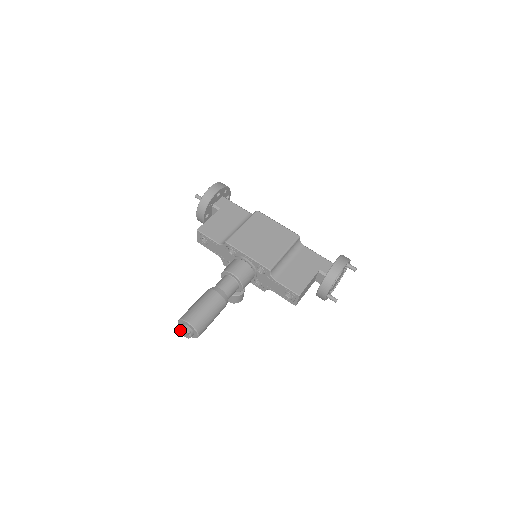
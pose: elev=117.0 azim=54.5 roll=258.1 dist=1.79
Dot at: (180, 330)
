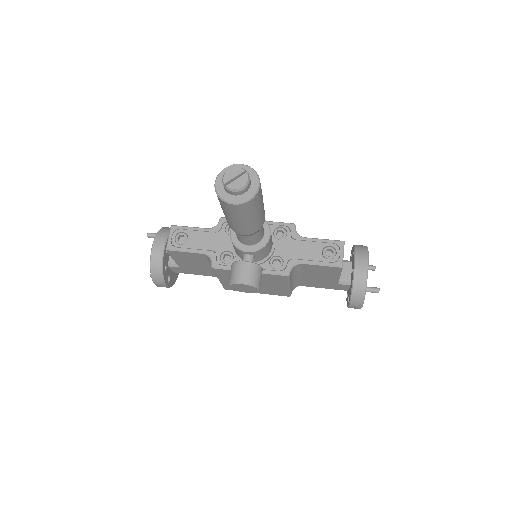
Dot at: (227, 176)
